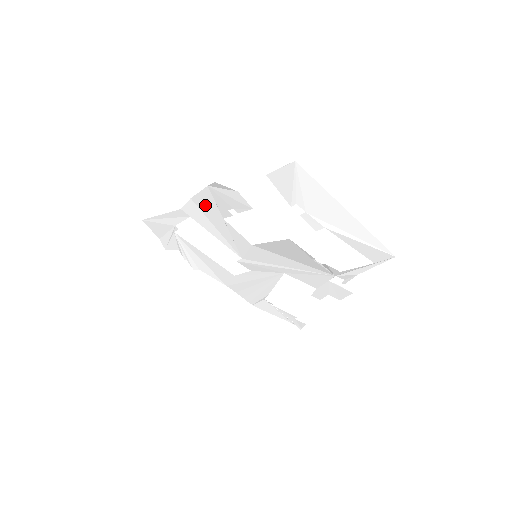
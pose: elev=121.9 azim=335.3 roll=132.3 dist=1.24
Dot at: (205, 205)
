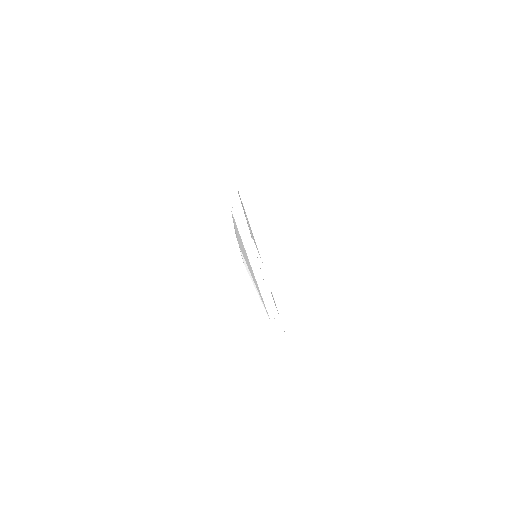
Dot at: occluded
